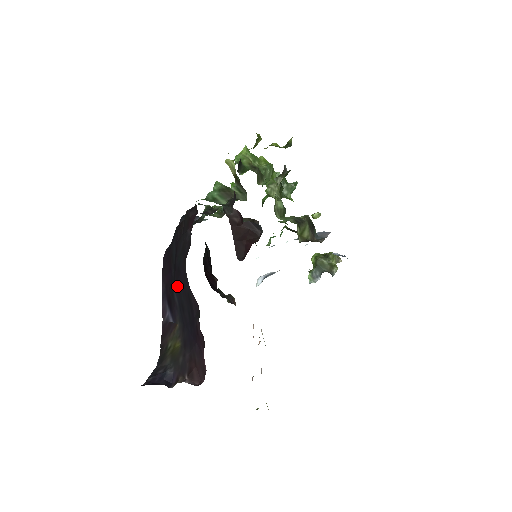
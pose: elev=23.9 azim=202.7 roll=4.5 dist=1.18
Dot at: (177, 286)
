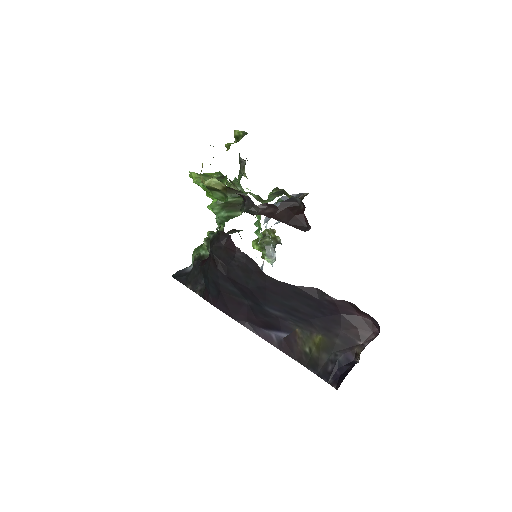
Dot at: (270, 302)
